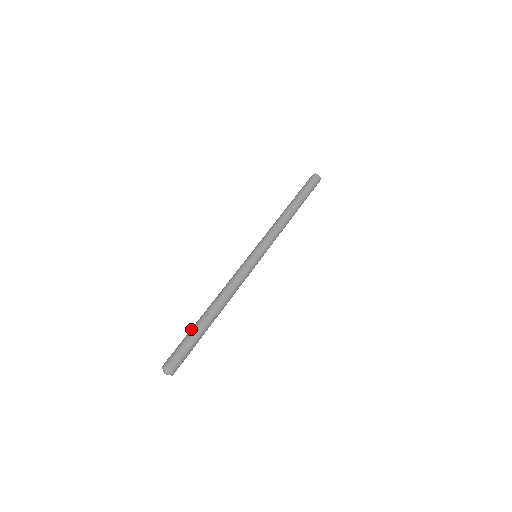
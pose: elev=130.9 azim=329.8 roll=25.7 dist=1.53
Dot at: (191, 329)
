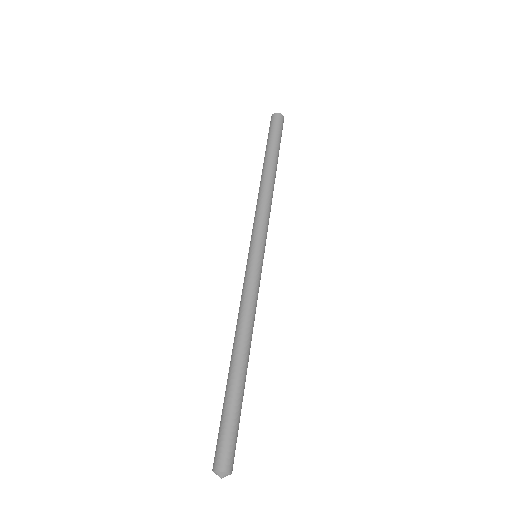
Dot at: (224, 398)
